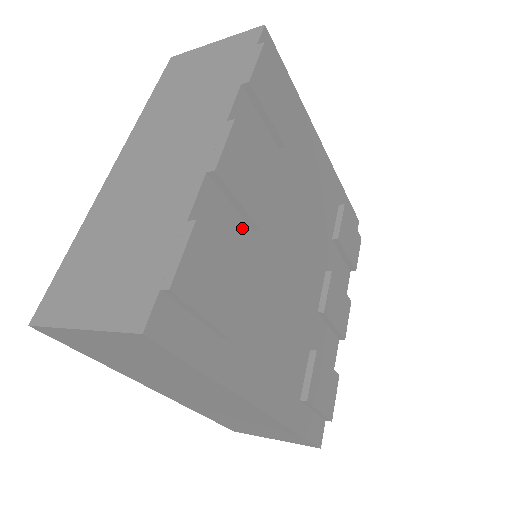
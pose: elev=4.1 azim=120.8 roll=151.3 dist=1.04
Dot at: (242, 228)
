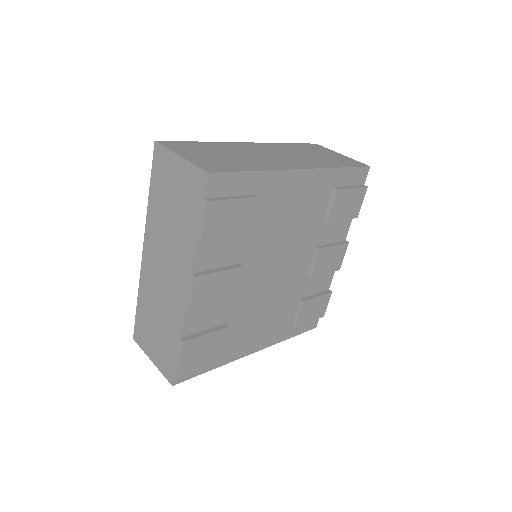
Dot at: (221, 304)
